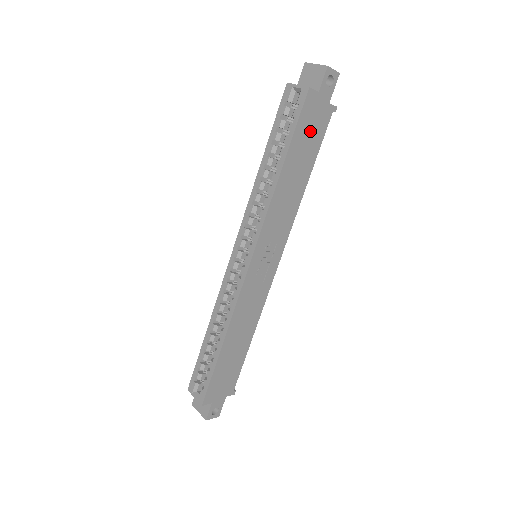
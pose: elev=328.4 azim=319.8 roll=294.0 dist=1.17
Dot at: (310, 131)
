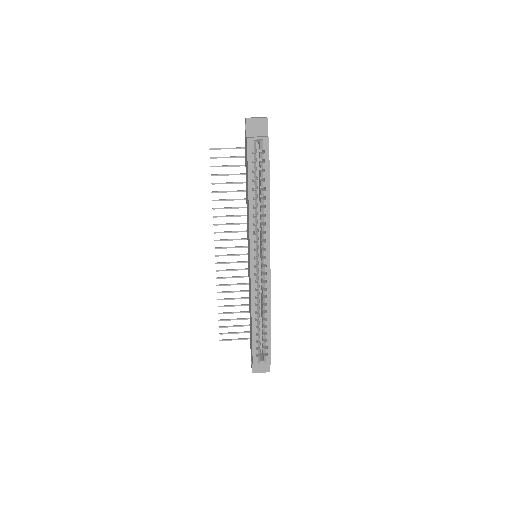
Dot at: occluded
